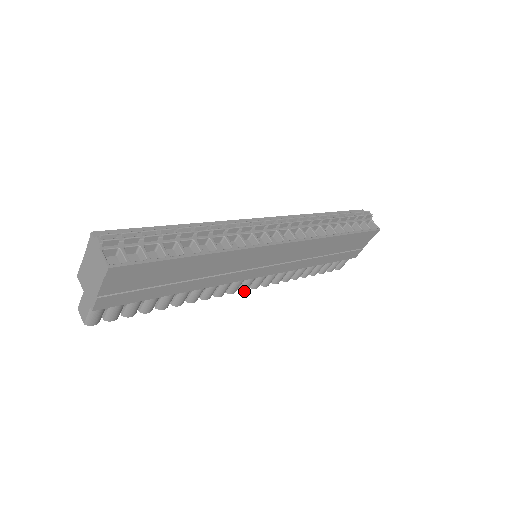
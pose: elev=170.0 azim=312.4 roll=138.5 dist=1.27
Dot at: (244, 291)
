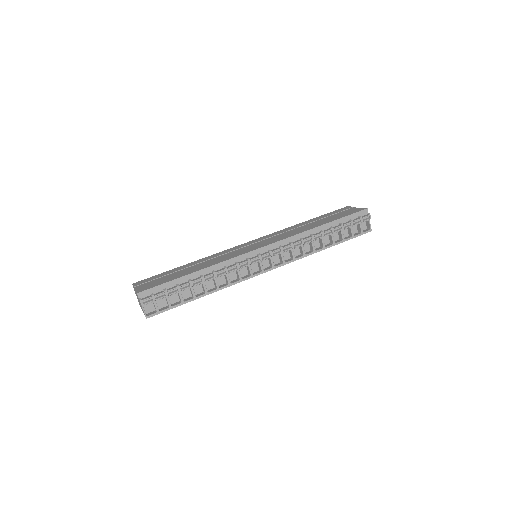
Dot at: occluded
